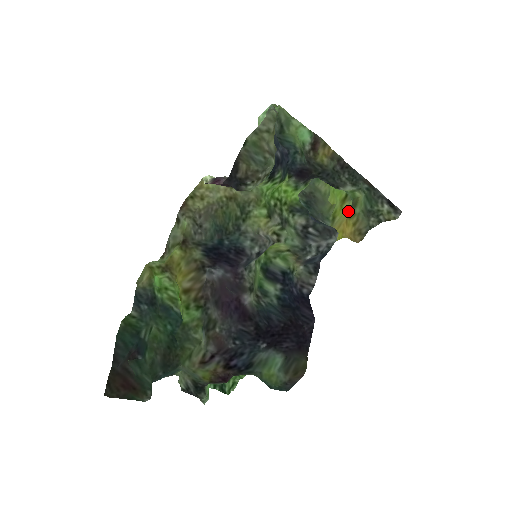
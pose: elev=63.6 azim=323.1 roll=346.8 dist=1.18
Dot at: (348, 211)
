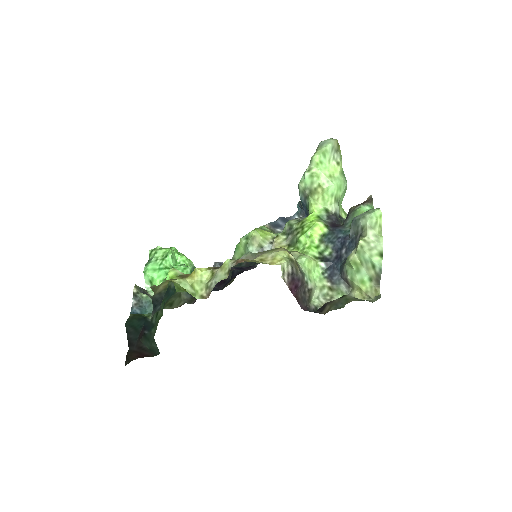
Dot at: occluded
